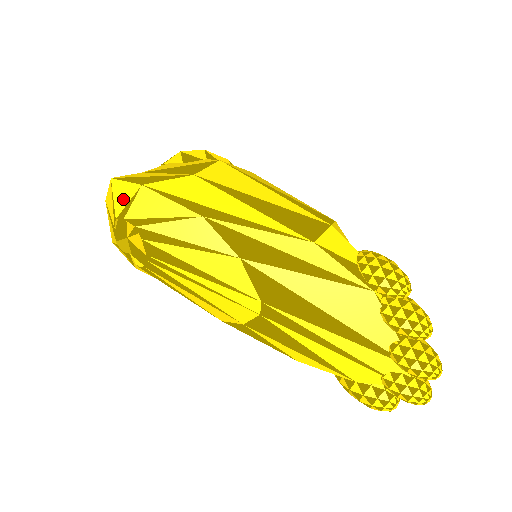
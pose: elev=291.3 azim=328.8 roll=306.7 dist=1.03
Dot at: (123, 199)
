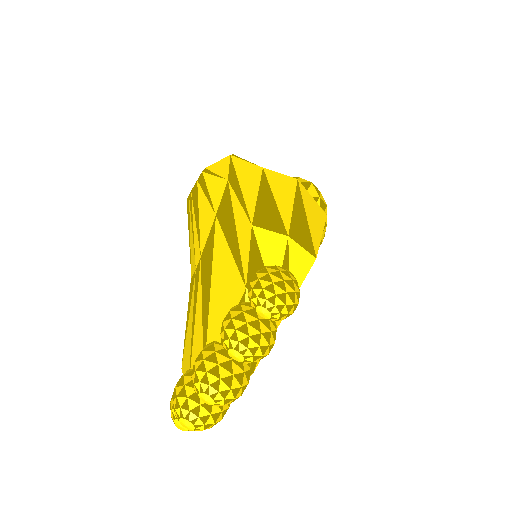
Dot at: occluded
